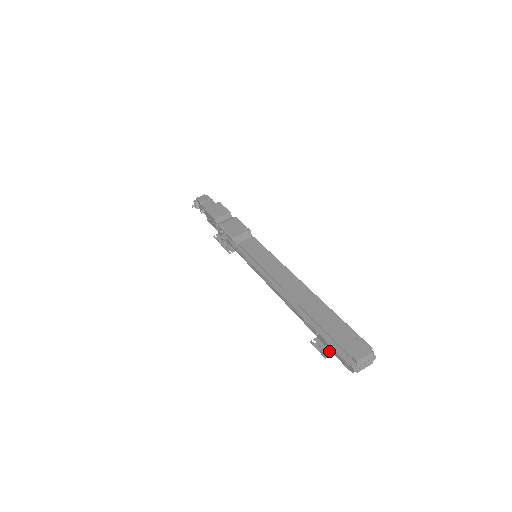
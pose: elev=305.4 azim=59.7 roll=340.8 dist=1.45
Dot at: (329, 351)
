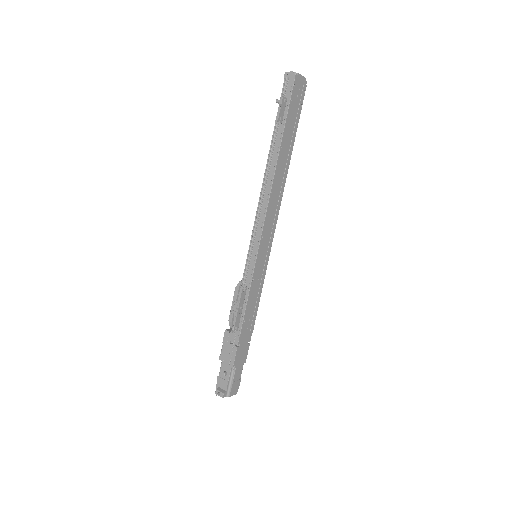
Dot at: (285, 103)
